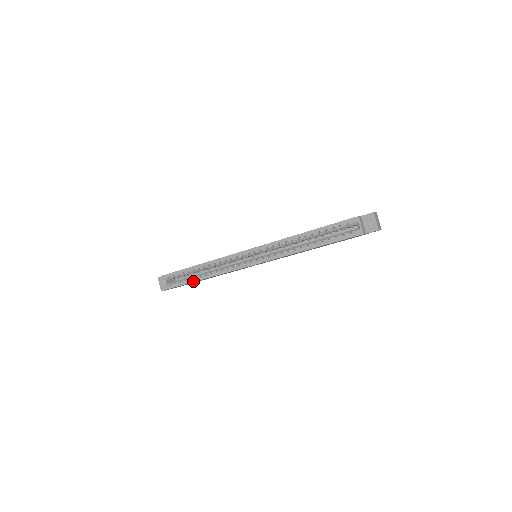
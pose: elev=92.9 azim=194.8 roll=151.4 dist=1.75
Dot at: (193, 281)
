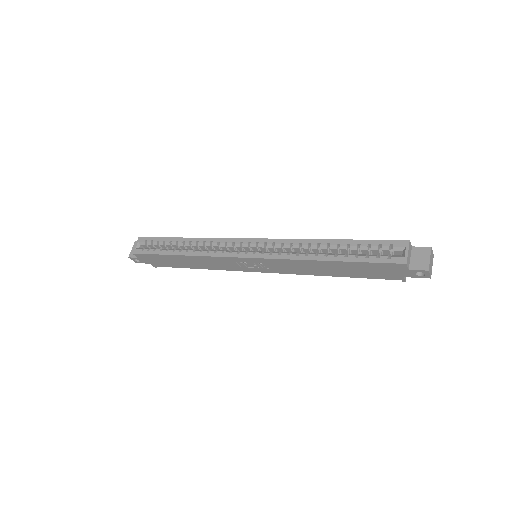
Dot at: (169, 253)
